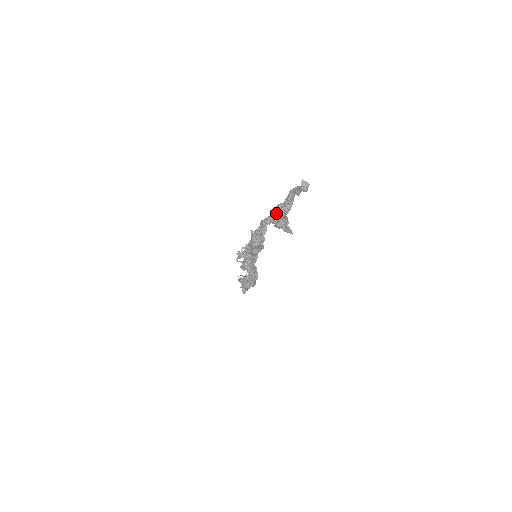
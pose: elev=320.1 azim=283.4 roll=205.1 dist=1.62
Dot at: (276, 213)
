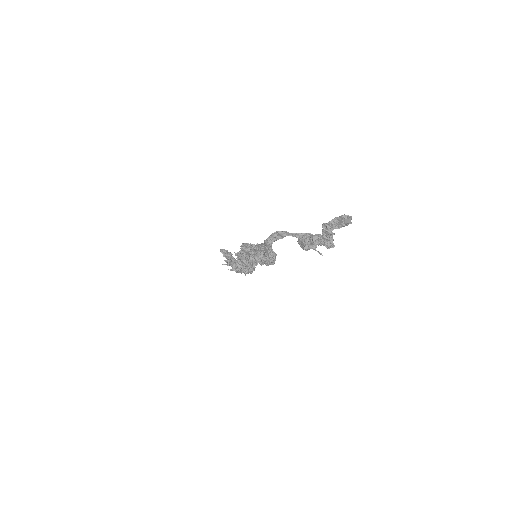
Dot at: (312, 246)
